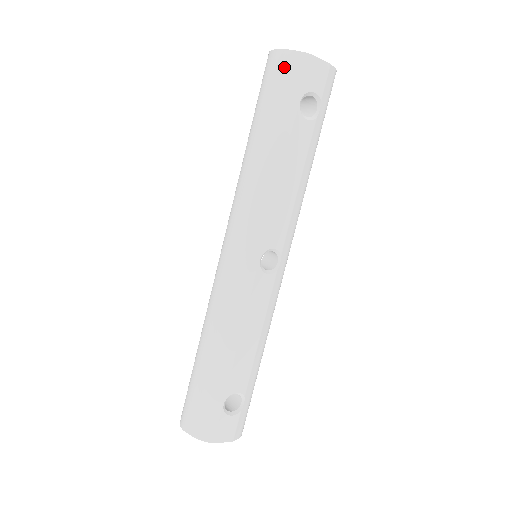
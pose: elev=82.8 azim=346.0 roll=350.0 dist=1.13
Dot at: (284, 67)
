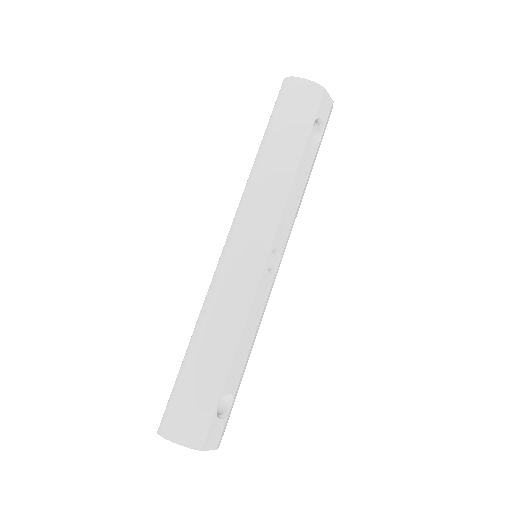
Dot at: (303, 92)
